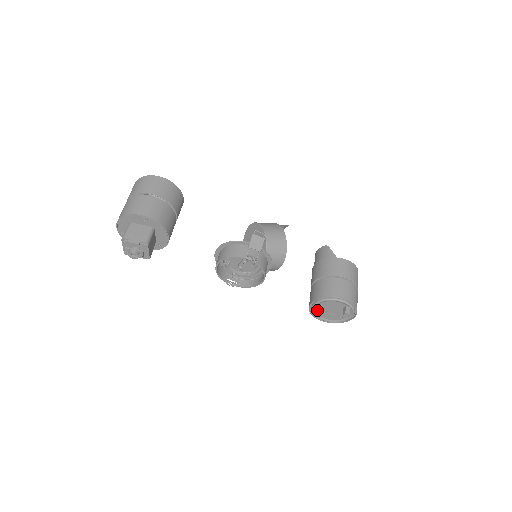
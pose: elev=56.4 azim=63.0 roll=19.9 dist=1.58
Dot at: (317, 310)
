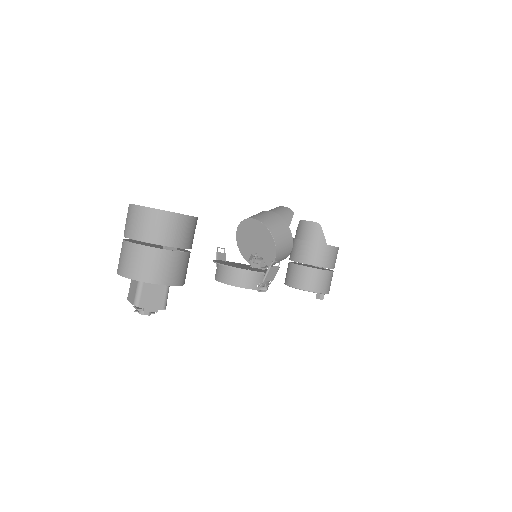
Dot at: occluded
